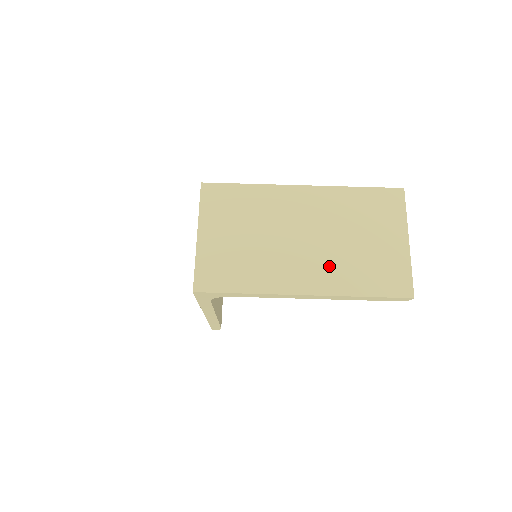
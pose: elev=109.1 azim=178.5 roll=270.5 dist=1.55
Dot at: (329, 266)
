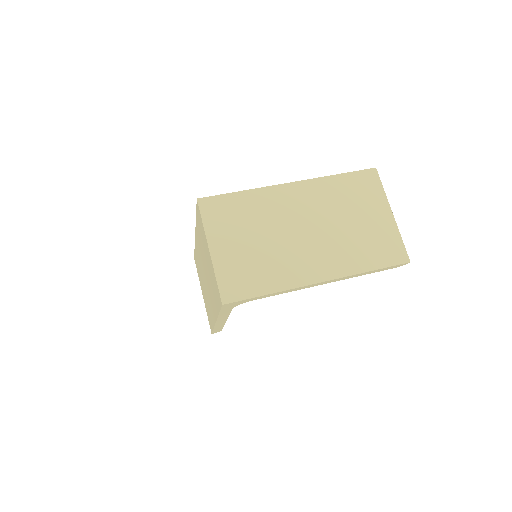
Dot at: (335, 251)
